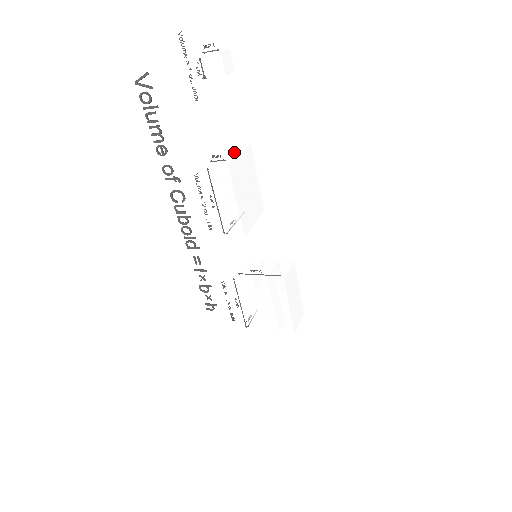
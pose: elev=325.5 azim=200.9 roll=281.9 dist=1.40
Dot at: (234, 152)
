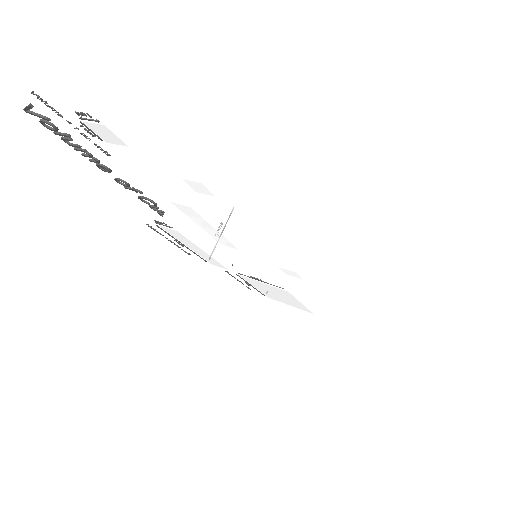
Dot at: (190, 186)
